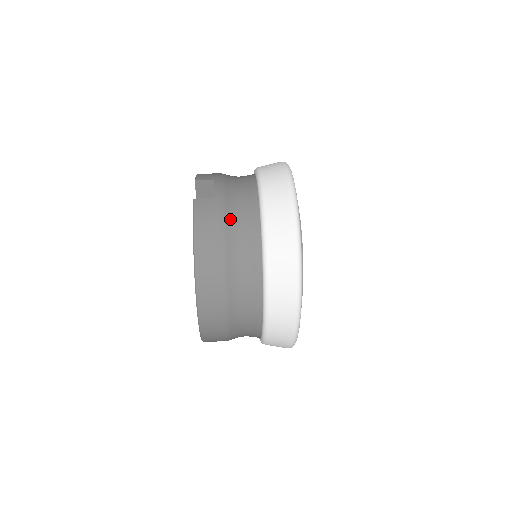
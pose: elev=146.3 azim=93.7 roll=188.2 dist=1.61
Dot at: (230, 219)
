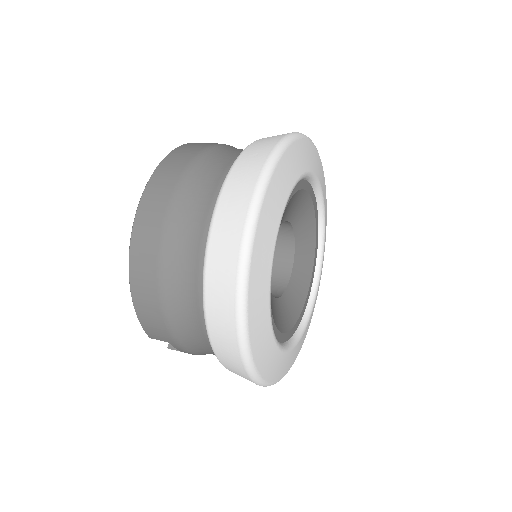
Dot at: occluded
